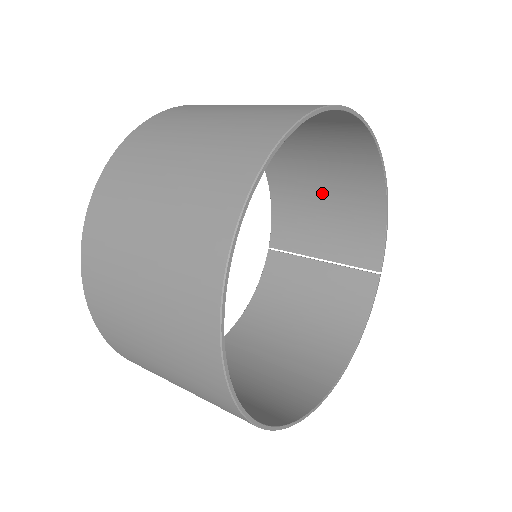
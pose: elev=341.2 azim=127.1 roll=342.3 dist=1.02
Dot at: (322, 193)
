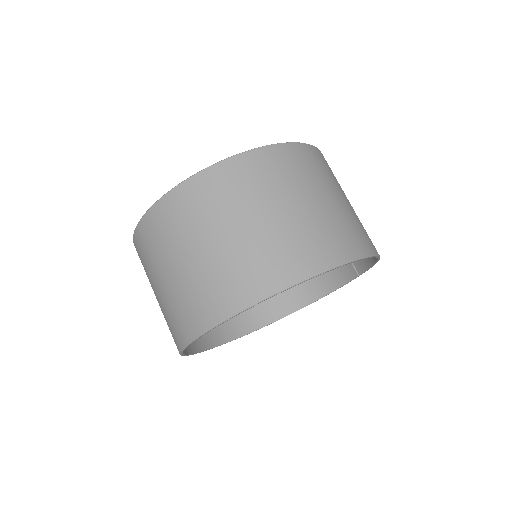
Dot at: occluded
